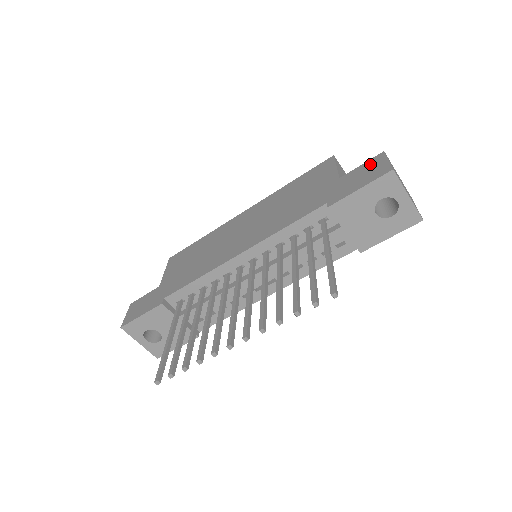
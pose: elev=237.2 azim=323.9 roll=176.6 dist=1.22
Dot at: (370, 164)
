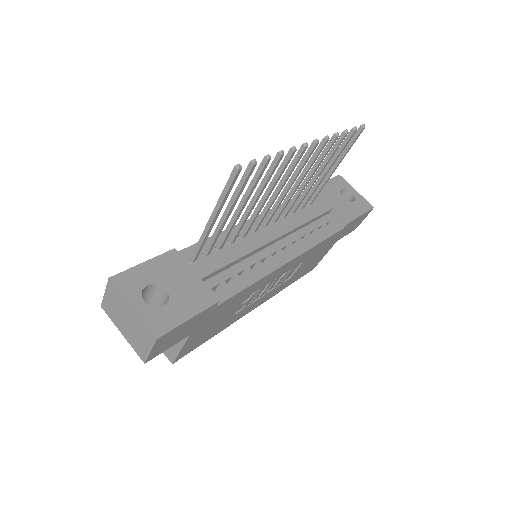
Dot at: occluded
